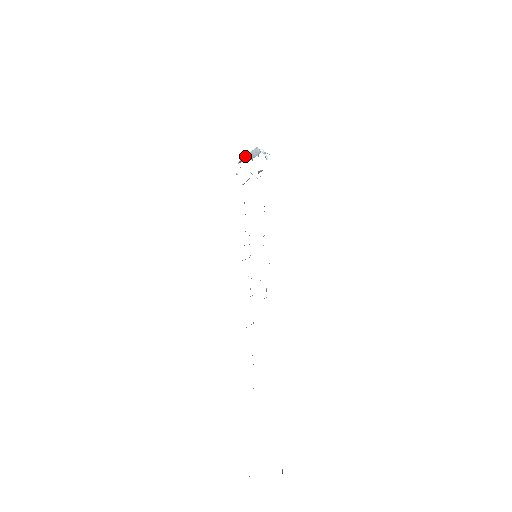
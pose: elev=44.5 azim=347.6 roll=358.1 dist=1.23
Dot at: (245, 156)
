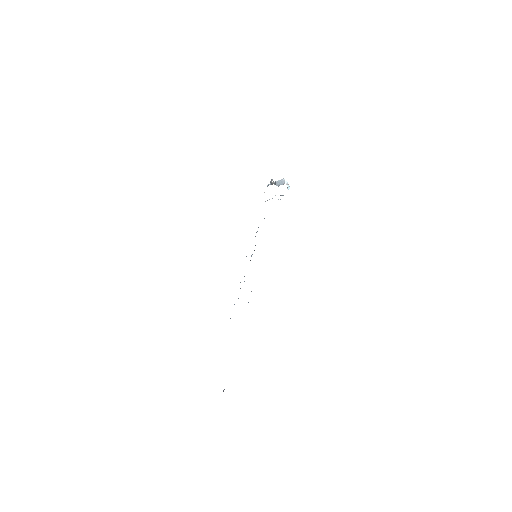
Dot at: (273, 182)
